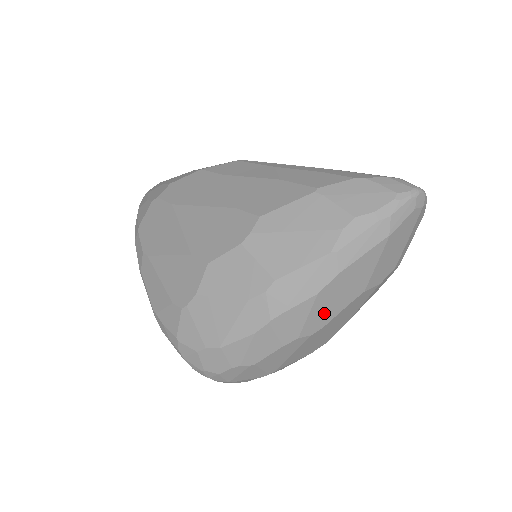
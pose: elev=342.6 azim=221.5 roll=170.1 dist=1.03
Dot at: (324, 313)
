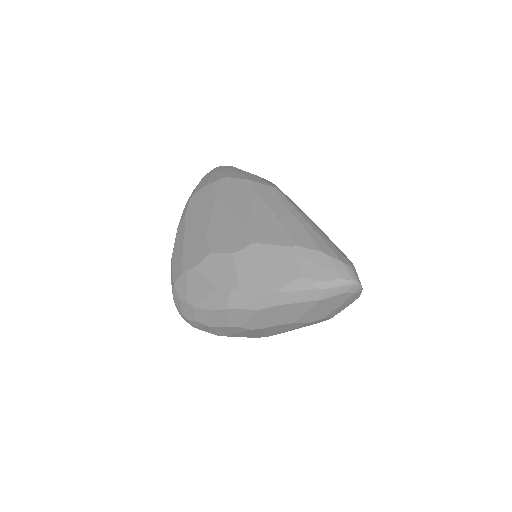
Dot at: (262, 322)
